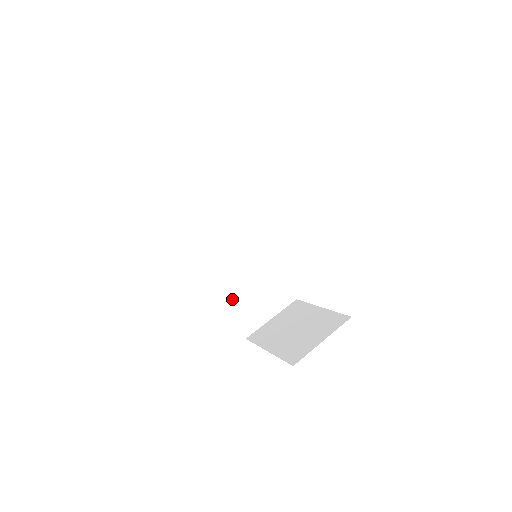
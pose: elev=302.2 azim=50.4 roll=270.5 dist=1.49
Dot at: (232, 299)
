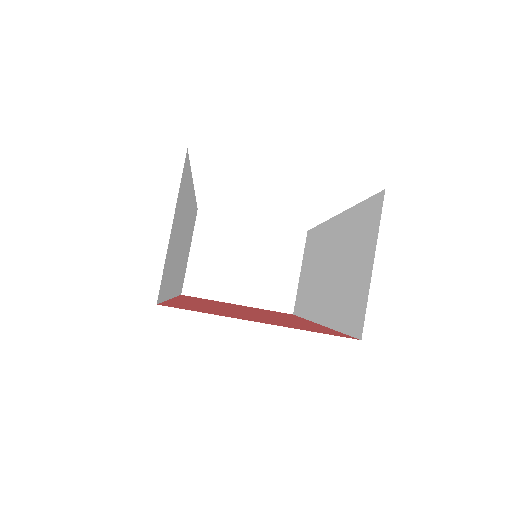
Dot at: (179, 284)
